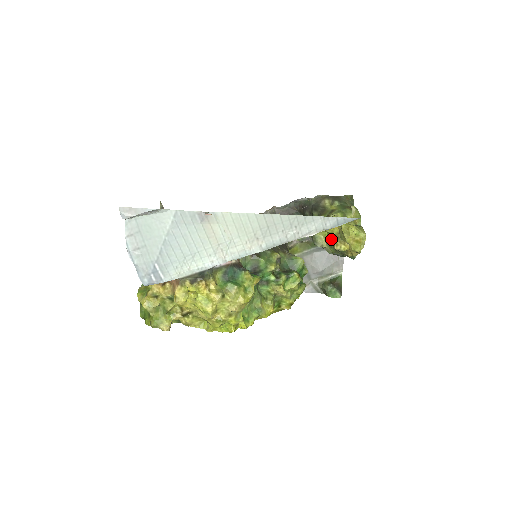
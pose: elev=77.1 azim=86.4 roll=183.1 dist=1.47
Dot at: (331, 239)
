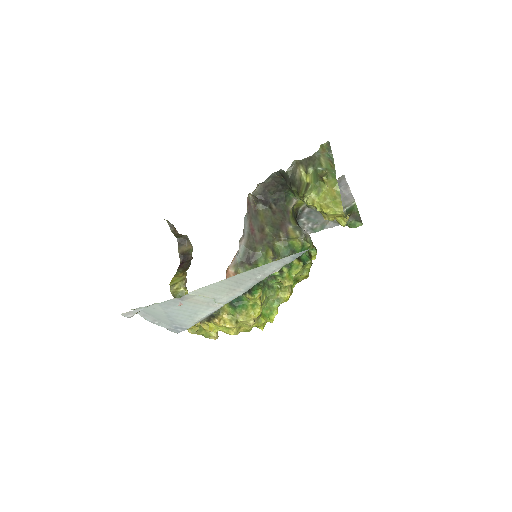
Dot at: occluded
